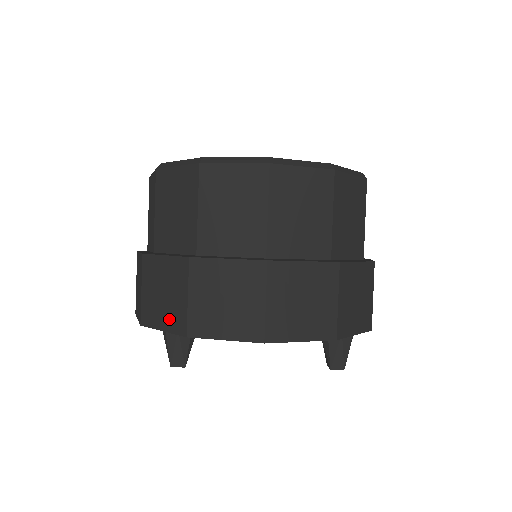
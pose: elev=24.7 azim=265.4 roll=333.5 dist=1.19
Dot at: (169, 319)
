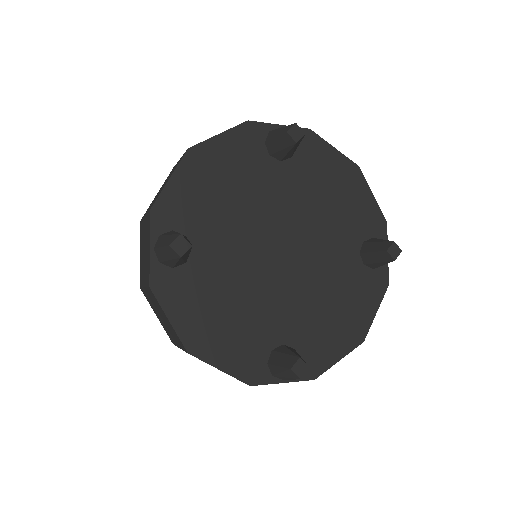
Dot at: occluded
